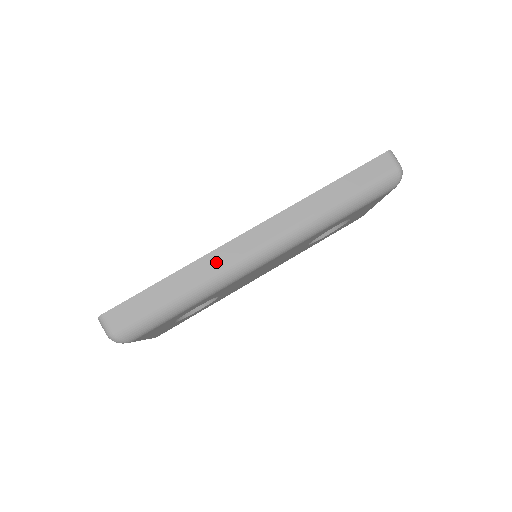
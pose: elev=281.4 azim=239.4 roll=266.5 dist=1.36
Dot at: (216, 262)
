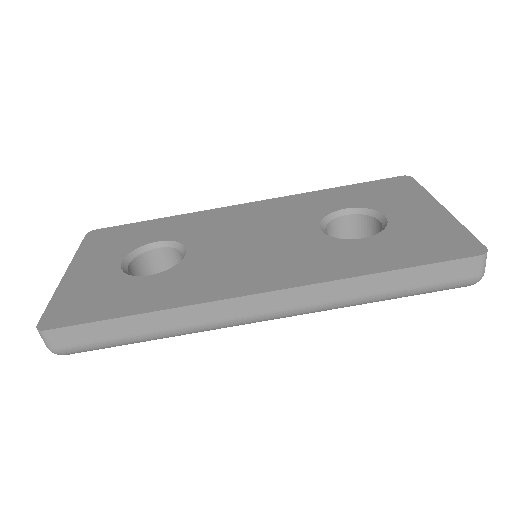
Dot at: (204, 315)
